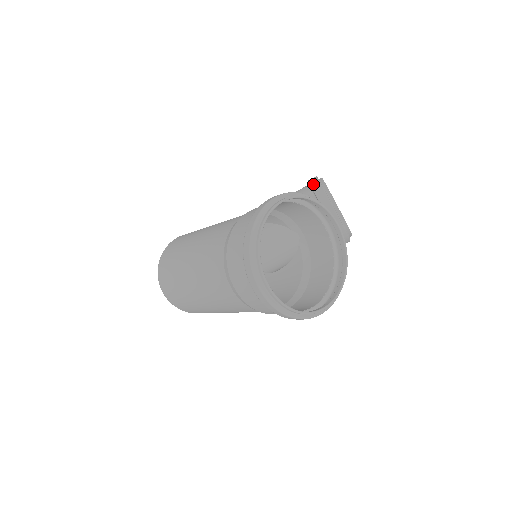
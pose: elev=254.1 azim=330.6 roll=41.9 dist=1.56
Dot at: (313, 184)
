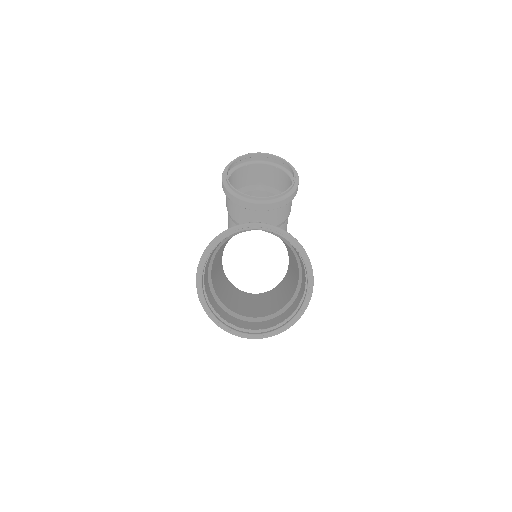
Dot at: occluded
